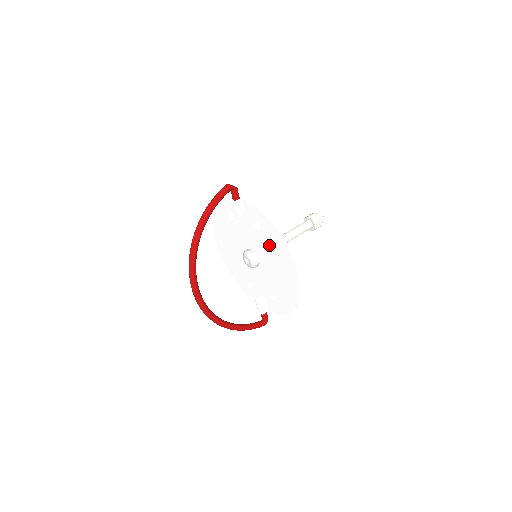
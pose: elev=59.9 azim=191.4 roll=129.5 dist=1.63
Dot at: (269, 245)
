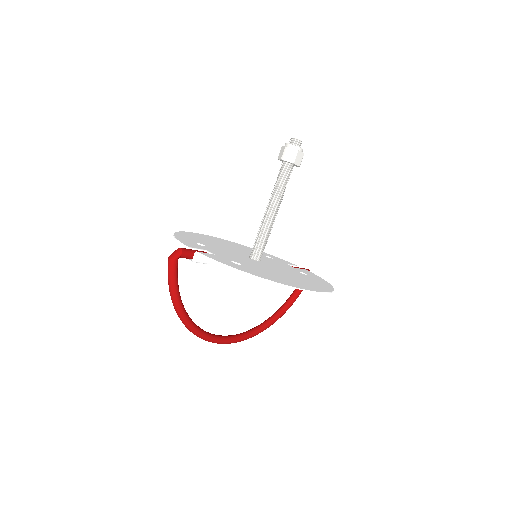
Dot at: occluded
